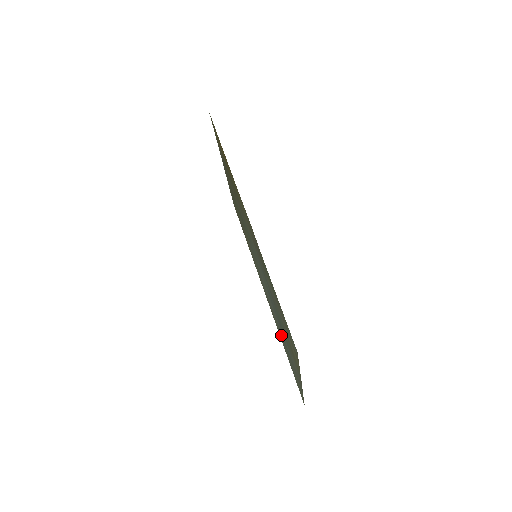
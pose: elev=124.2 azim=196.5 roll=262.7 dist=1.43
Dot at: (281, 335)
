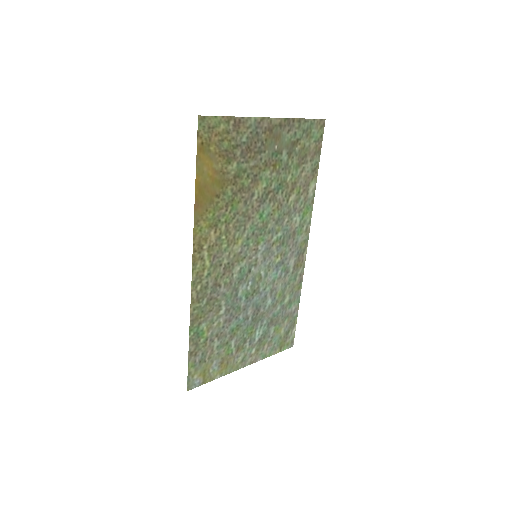
Dot at: (280, 306)
